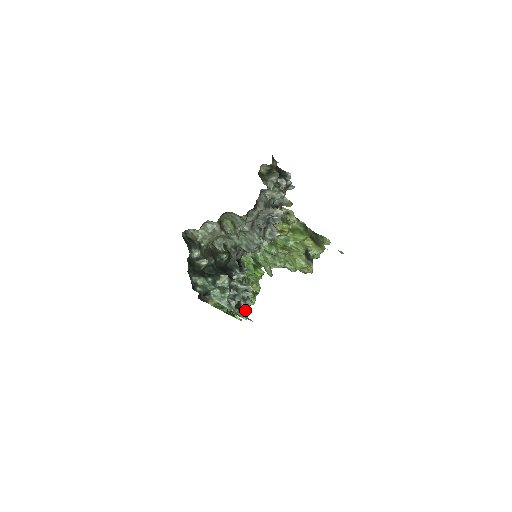
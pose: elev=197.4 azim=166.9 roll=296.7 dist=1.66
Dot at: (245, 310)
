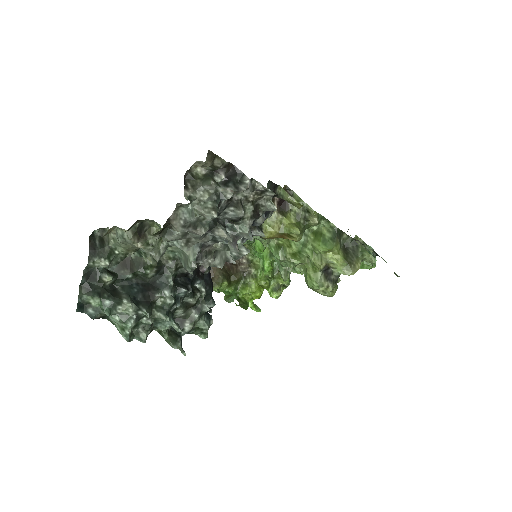
Dot at: (200, 329)
